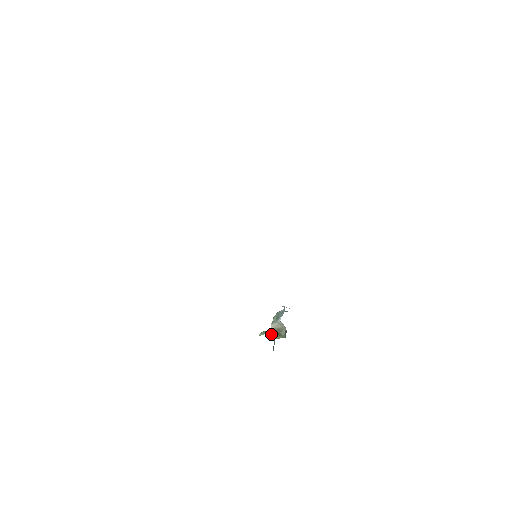
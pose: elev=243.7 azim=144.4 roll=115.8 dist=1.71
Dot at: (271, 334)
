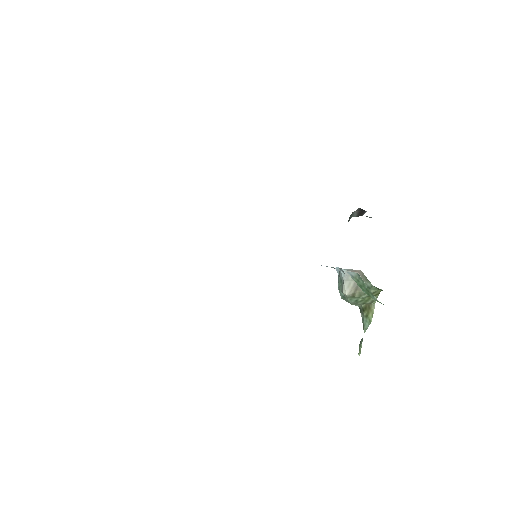
Dot at: (365, 329)
